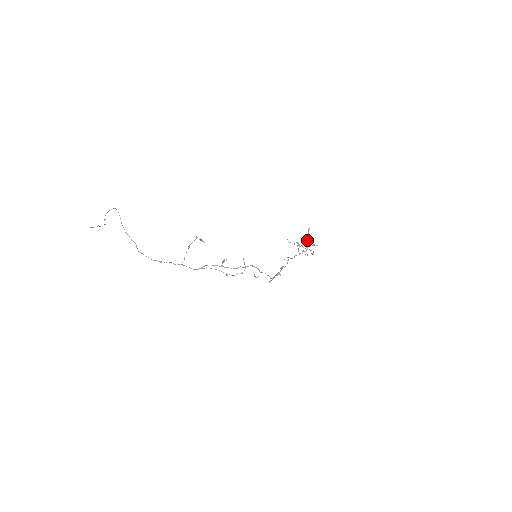
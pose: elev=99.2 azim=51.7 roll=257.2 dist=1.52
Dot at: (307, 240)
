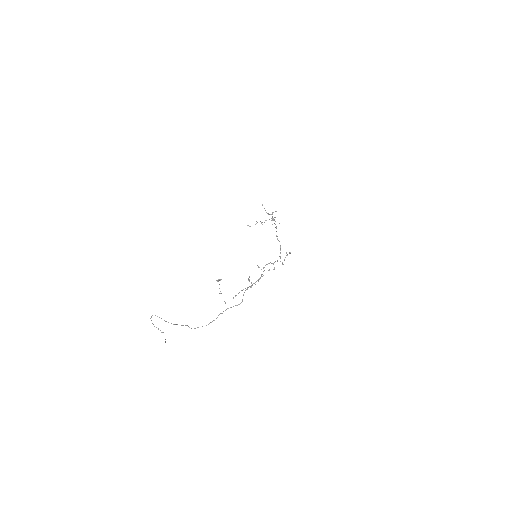
Dot at: (269, 214)
